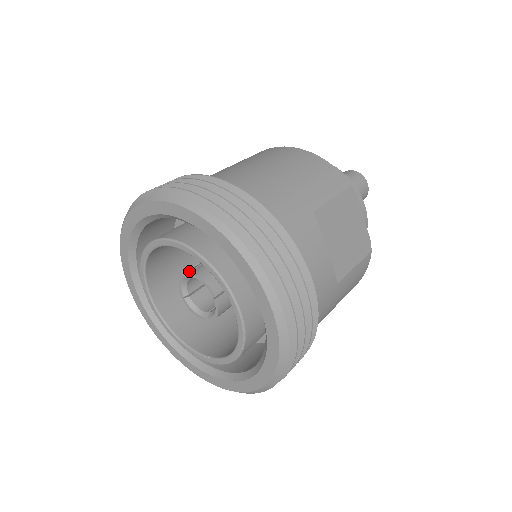
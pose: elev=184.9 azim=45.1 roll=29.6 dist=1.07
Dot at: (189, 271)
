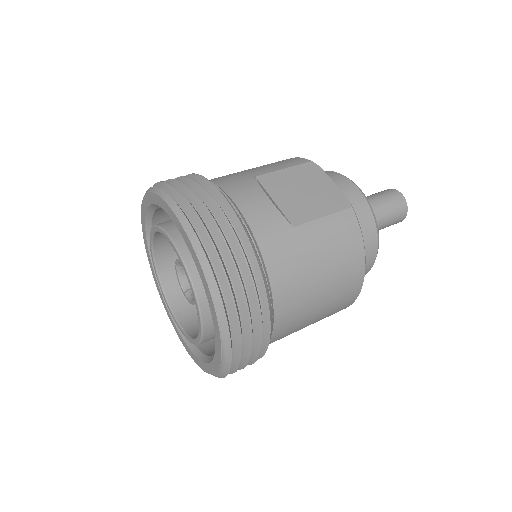
Dot at: occluded
